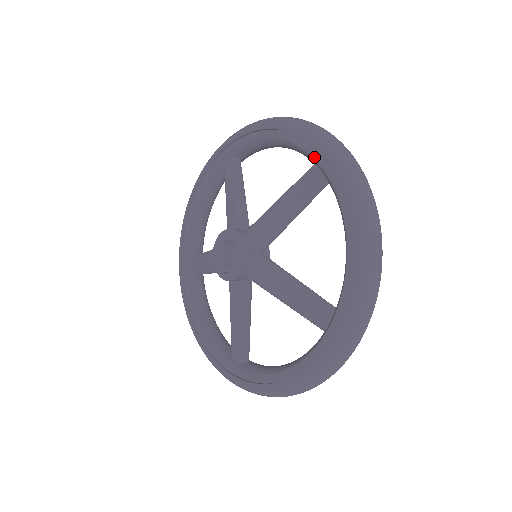
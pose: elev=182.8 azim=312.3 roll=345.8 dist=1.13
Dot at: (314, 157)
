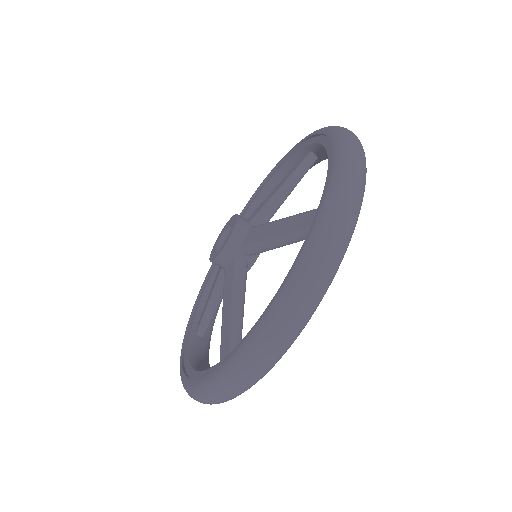
Dot at: (301, 148)
